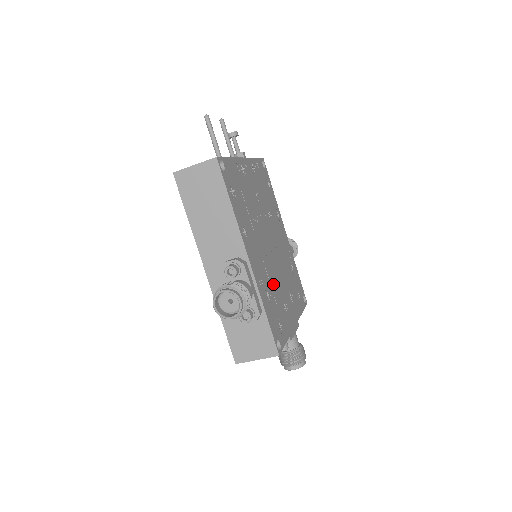
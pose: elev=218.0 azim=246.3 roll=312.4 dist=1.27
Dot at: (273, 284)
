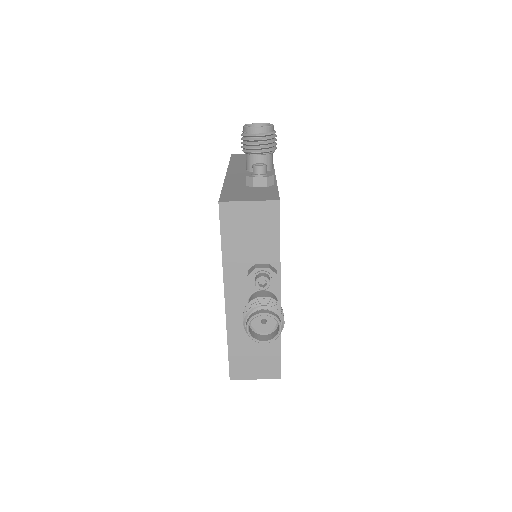
Dot at: occluded
